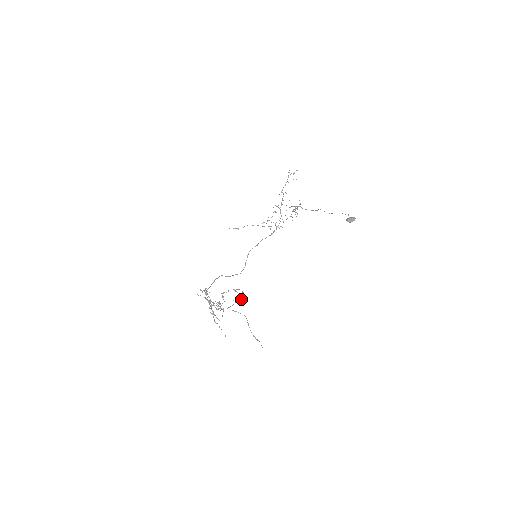
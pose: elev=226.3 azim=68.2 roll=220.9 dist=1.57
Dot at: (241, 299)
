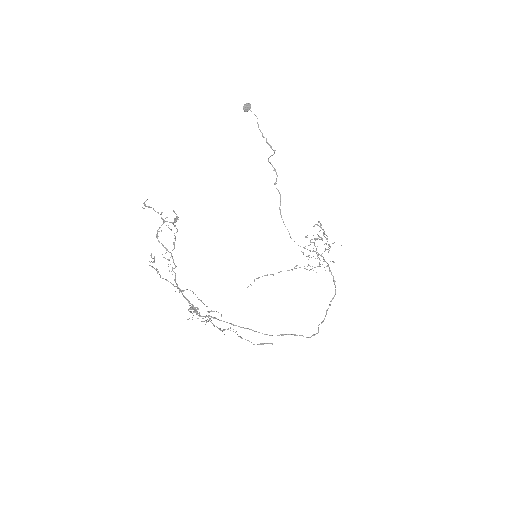
Dot at: (161, 213)
